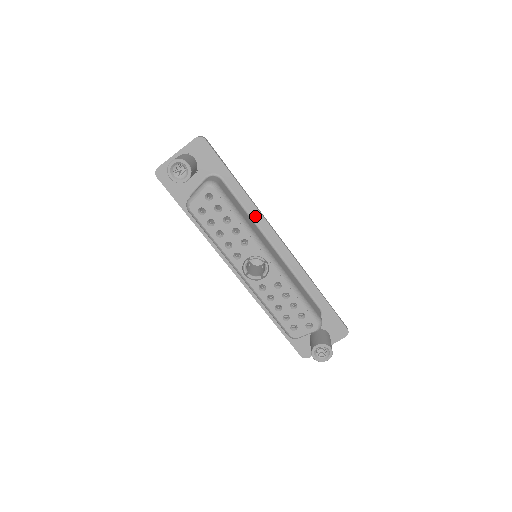
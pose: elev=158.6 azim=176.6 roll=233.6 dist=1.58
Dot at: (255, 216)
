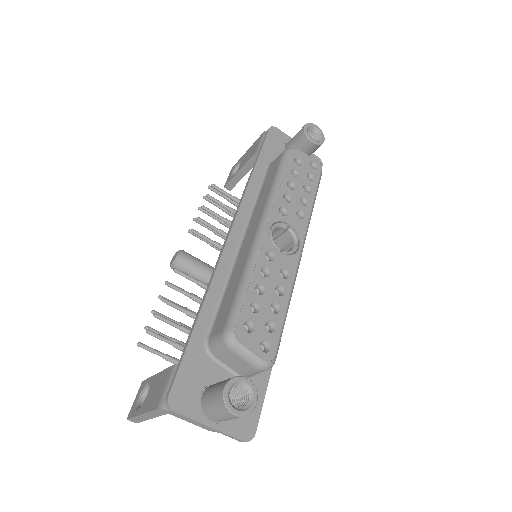
Dot at: occluded
